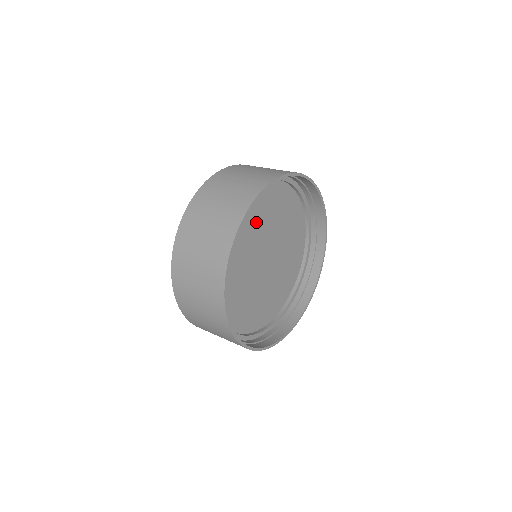
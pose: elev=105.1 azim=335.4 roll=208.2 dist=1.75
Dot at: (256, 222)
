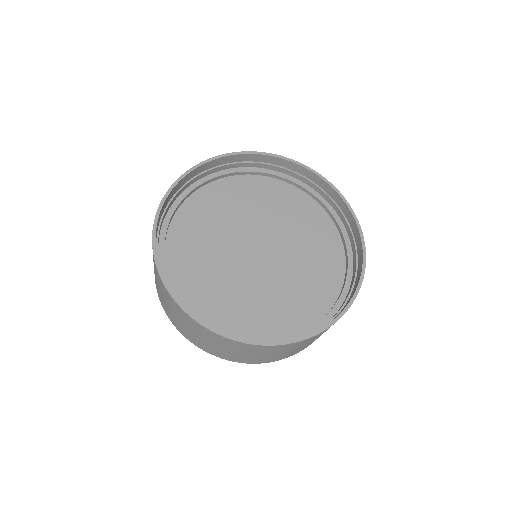
Dot at: (211, 229)
